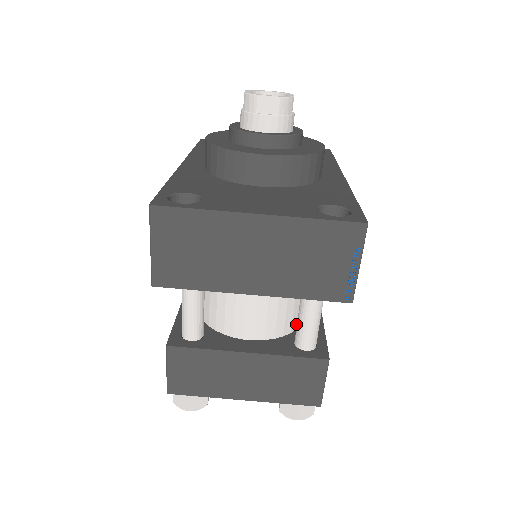
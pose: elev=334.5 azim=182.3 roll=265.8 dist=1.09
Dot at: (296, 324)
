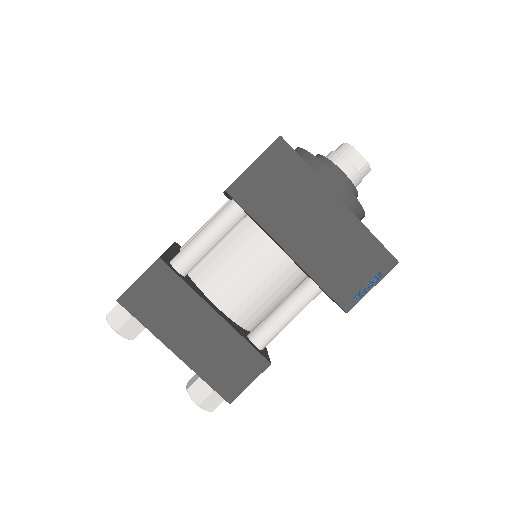
Dot at: (252, 326)
